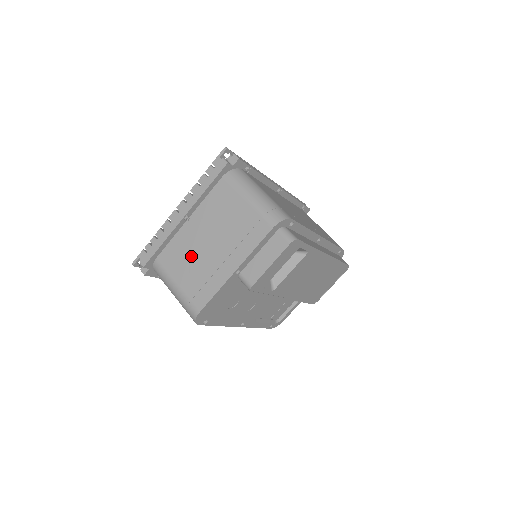
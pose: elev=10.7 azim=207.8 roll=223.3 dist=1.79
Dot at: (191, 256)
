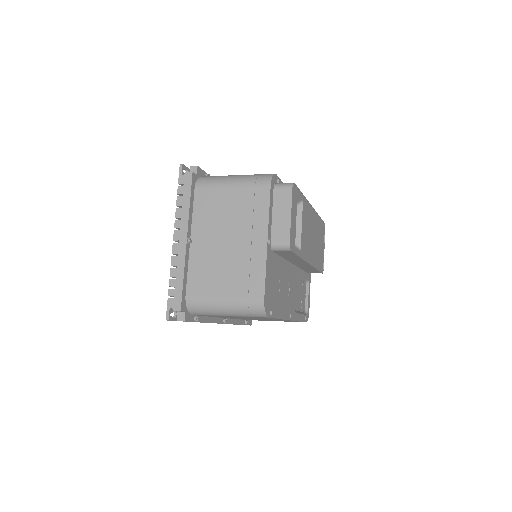
Dot at: (218, 265)
